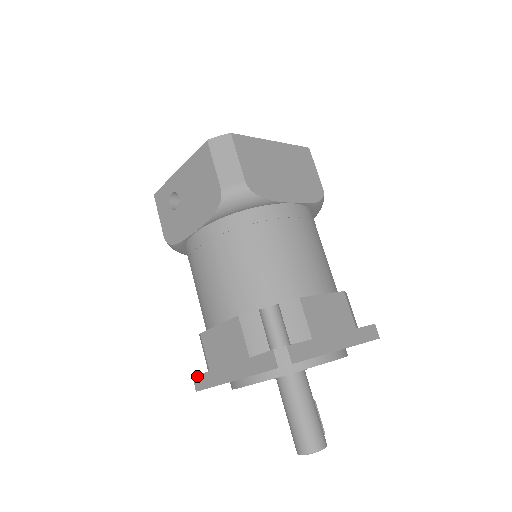
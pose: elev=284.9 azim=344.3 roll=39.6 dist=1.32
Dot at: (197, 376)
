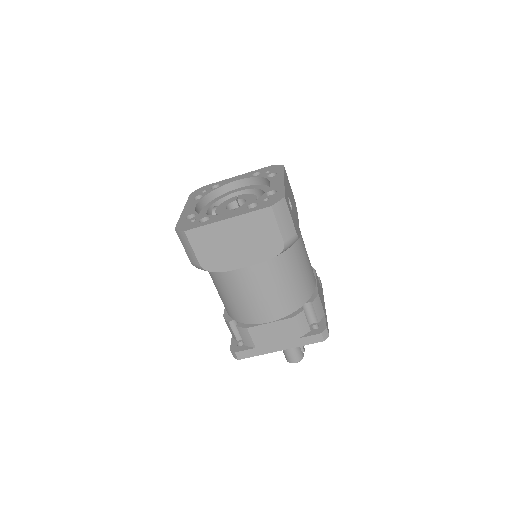
Dot at: occluded
